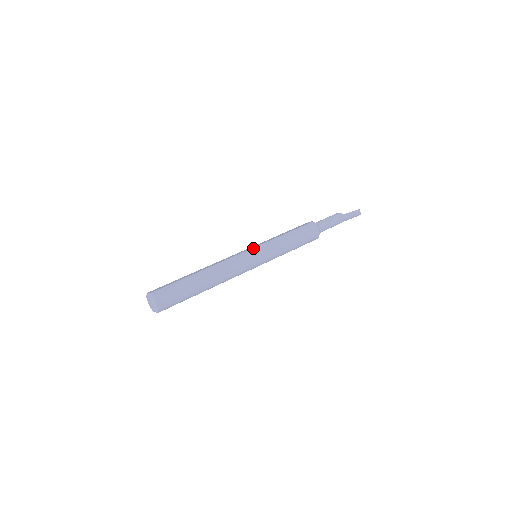
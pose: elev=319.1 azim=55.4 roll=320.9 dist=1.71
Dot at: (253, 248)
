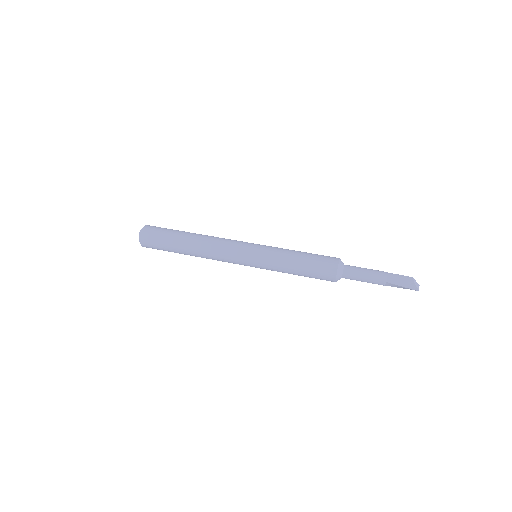
Dot at: occluded
